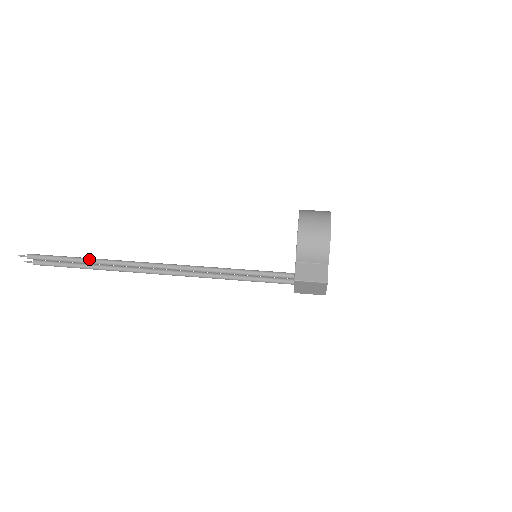
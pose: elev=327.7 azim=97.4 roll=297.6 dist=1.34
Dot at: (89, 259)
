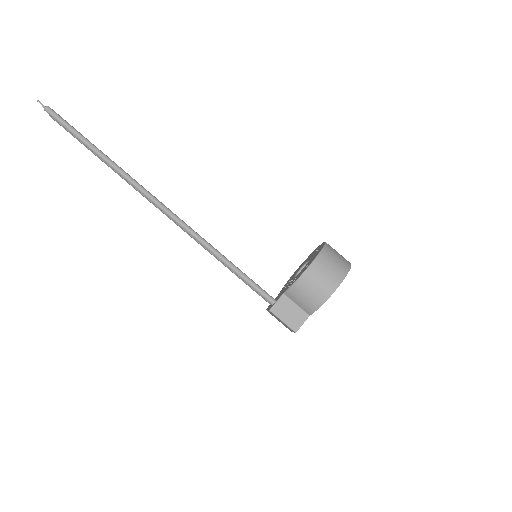
Dot at: (102, 154)
